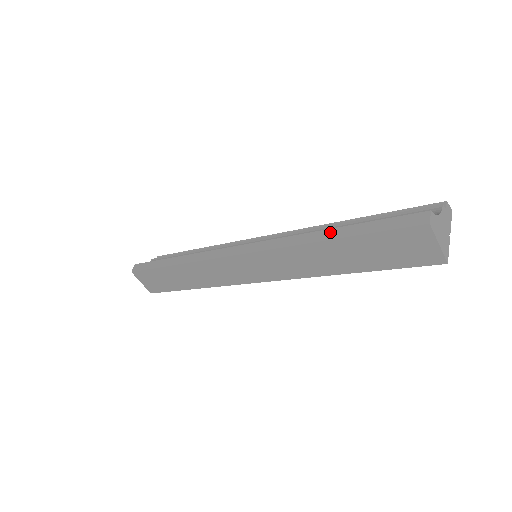
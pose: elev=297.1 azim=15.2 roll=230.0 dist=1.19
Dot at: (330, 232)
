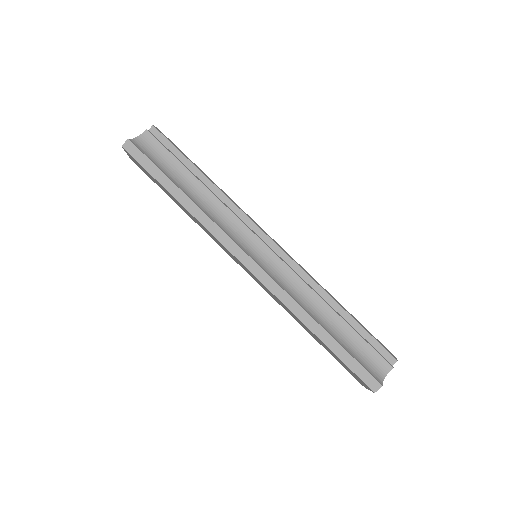
Dot at: (321, 331)
